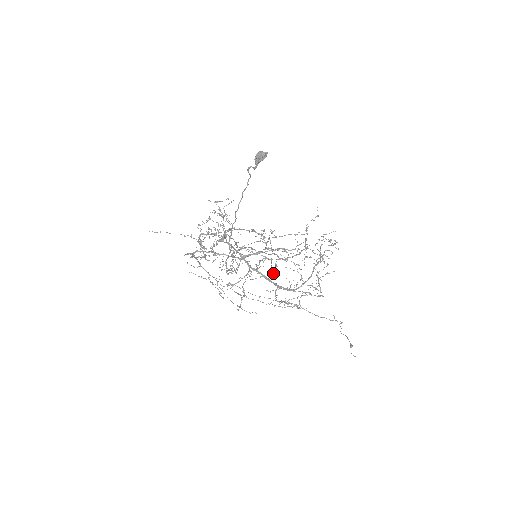
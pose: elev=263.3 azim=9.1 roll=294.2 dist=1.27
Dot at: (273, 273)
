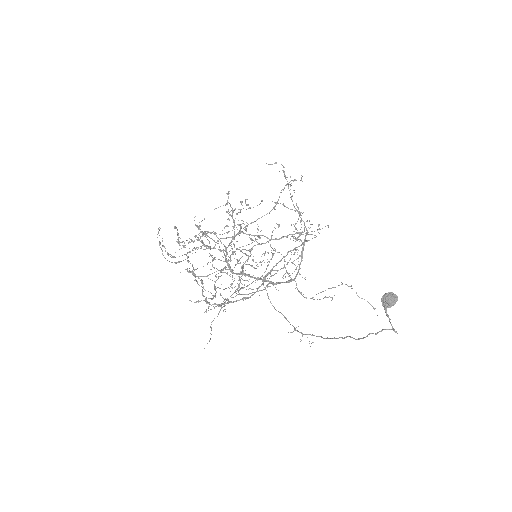
Dot at: (234, 227)
